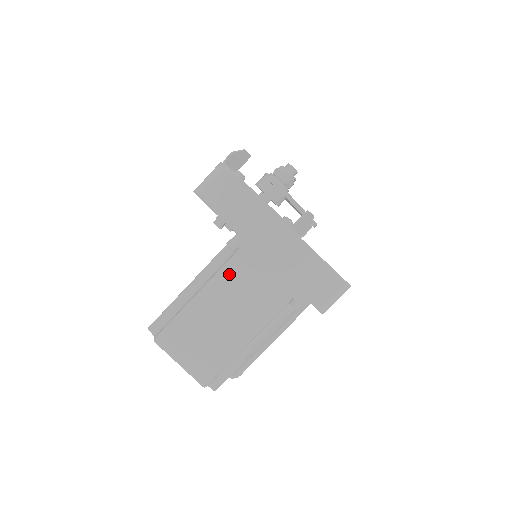
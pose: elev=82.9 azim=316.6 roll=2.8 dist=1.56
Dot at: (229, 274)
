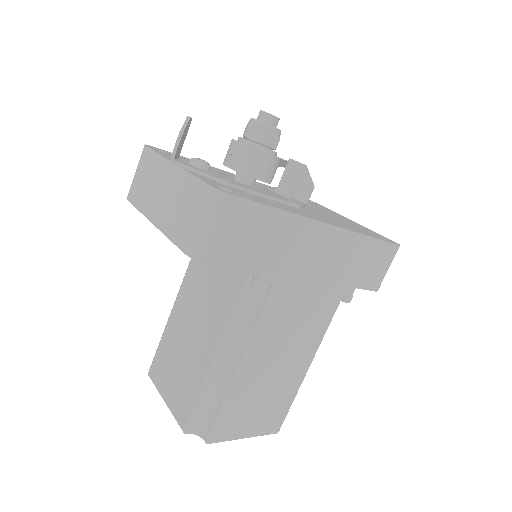
Dot at: (271, 320)
